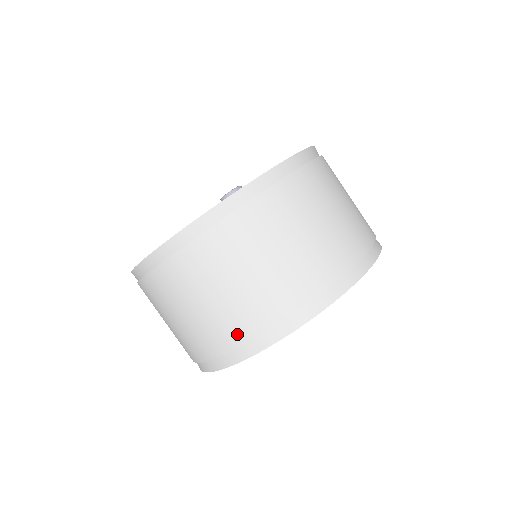
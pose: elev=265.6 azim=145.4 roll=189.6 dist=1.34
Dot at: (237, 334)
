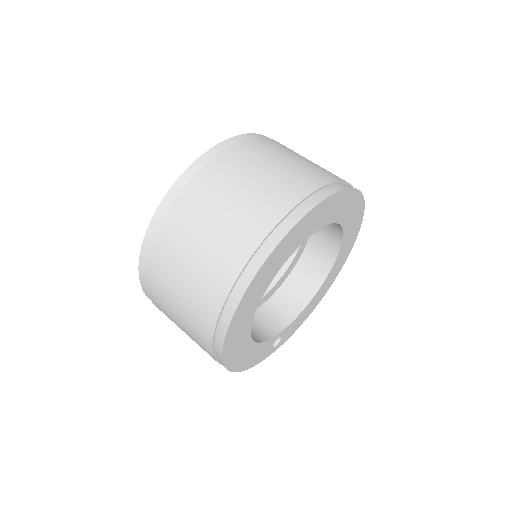
Dot at: (298, 189)
